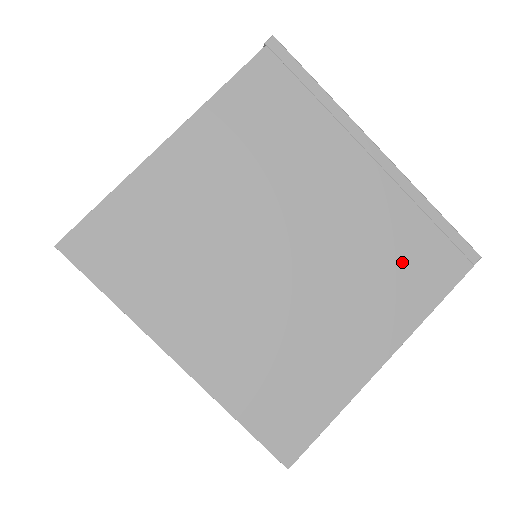
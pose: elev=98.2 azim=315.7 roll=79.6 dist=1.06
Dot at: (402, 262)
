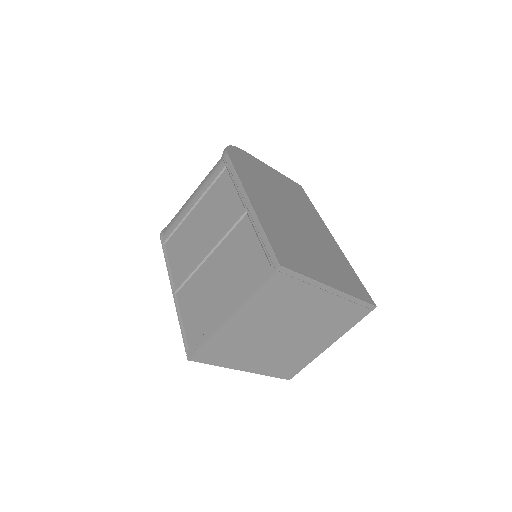
Dot at: (340, 319)
